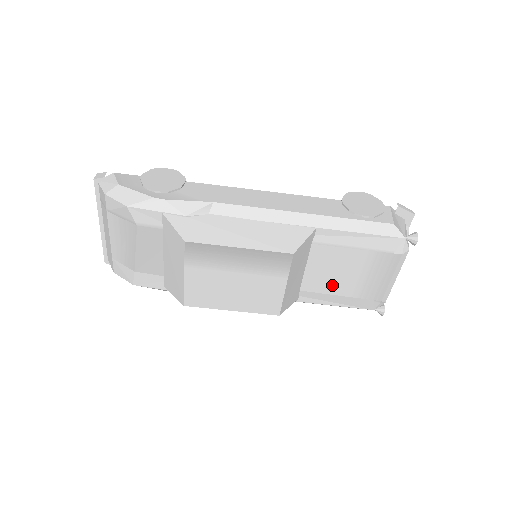
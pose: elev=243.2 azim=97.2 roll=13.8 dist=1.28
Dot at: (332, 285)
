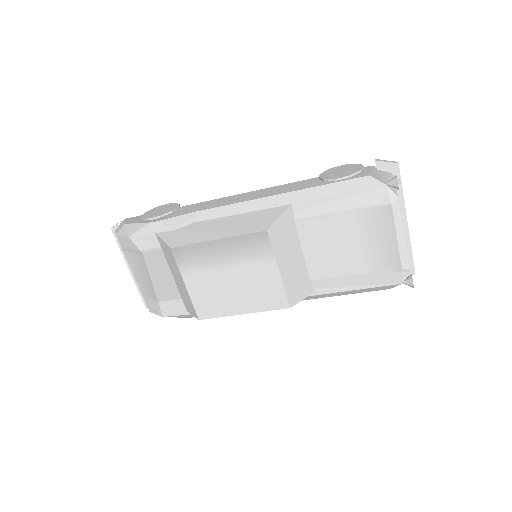
Dot at: (339, 264)
